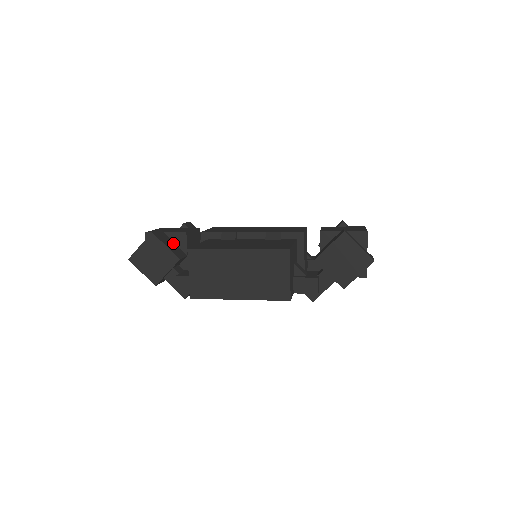
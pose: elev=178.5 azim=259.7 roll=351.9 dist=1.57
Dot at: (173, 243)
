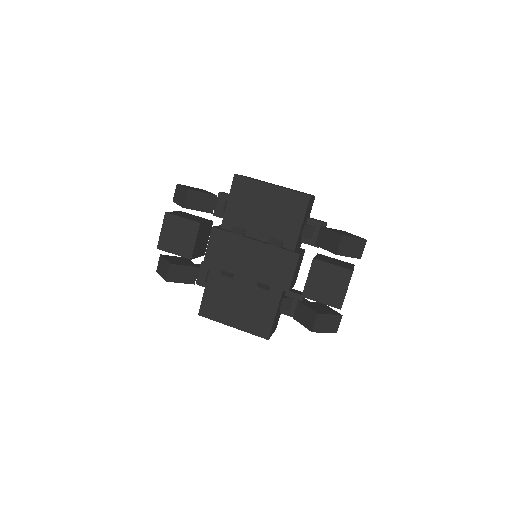
Dot at: (184, 268)
